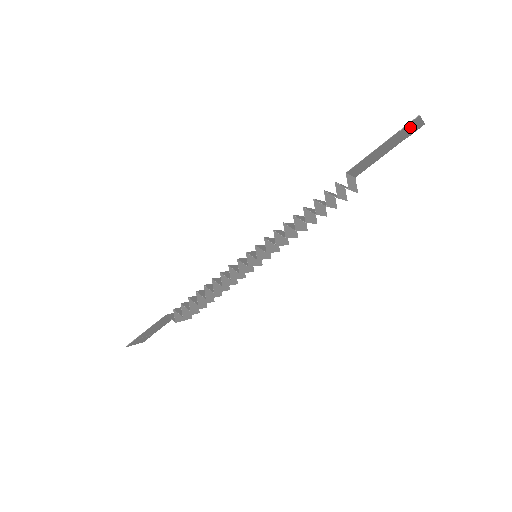
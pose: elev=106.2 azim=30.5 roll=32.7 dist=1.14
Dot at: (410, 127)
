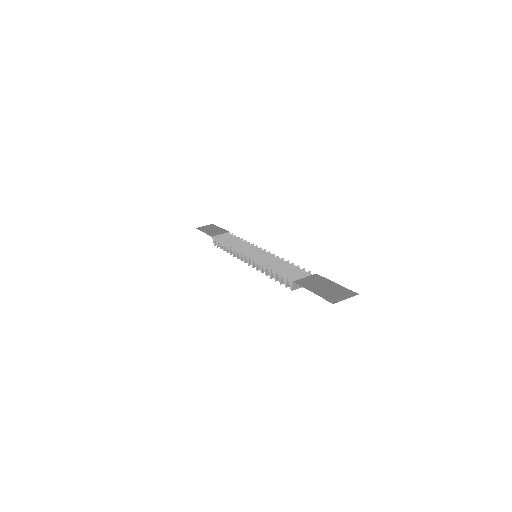
Dot at: (335, 297)
